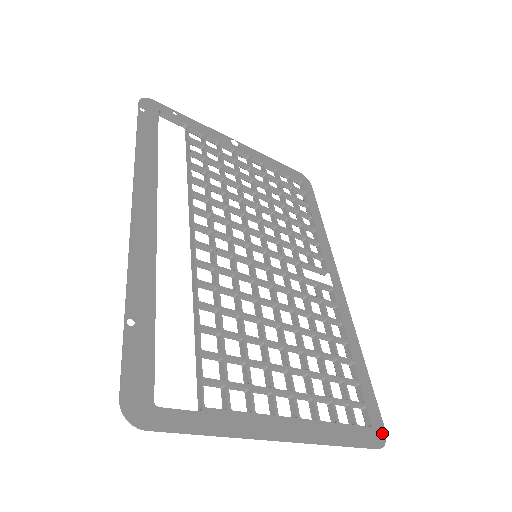
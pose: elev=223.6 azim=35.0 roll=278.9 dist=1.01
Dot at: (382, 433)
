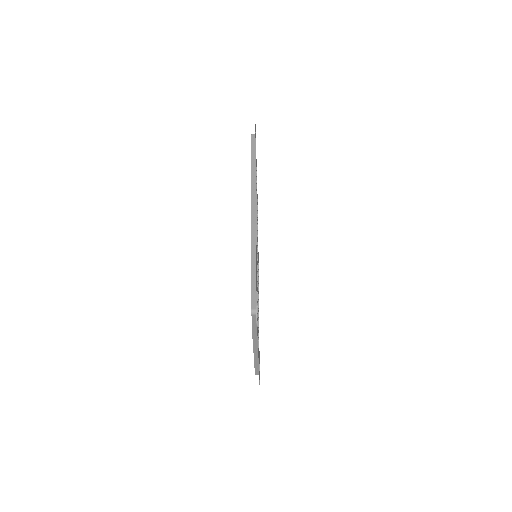
Dot at: occluded
